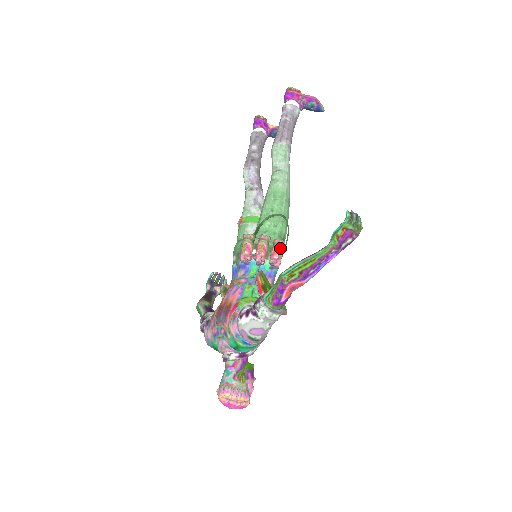
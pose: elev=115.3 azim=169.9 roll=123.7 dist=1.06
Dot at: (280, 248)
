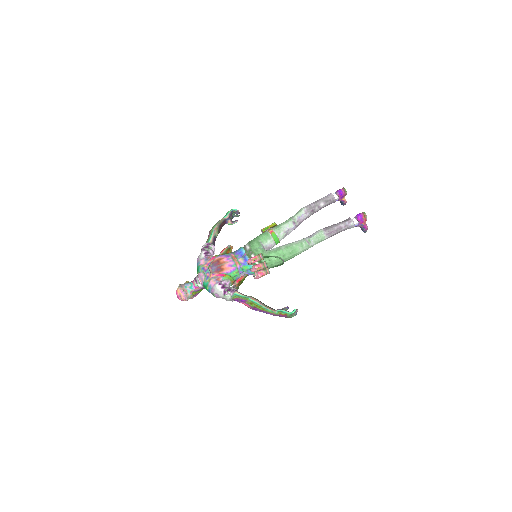
Dot at: (265, 274)
